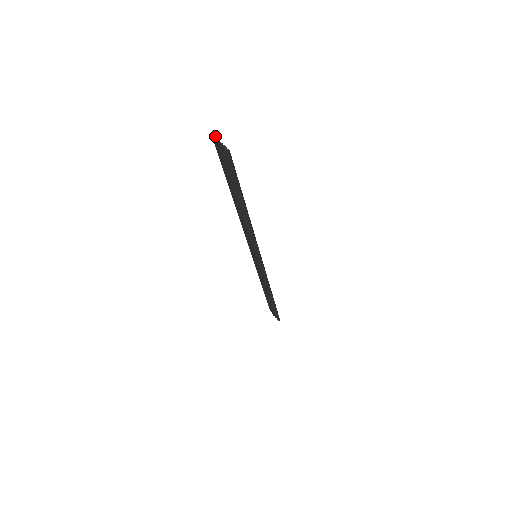
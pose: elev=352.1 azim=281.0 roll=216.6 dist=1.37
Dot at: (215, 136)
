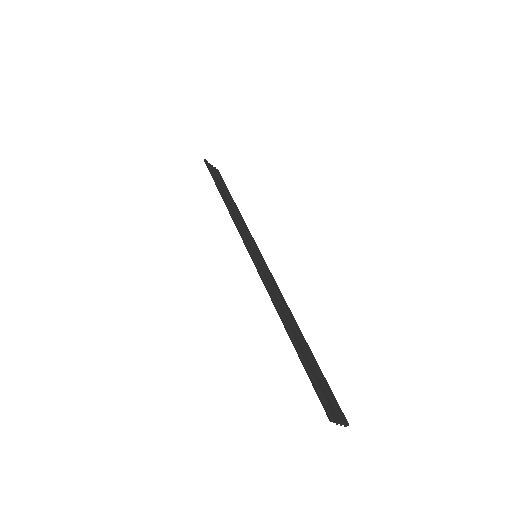
Dot at: (334, 421)
